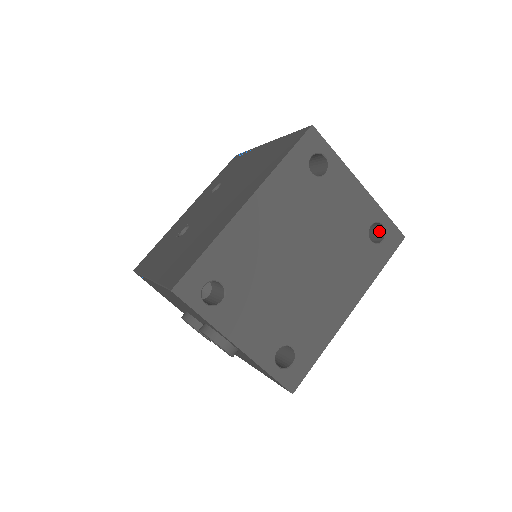
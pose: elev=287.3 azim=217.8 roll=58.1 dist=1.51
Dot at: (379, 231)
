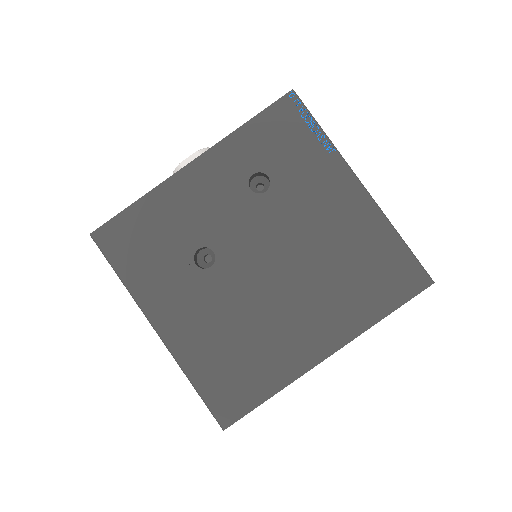
Dot at: occluded
